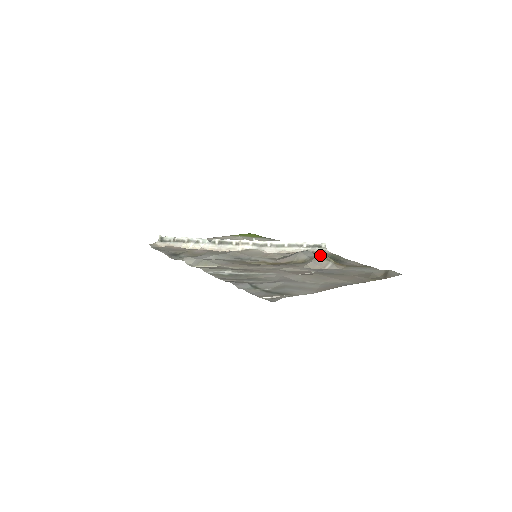
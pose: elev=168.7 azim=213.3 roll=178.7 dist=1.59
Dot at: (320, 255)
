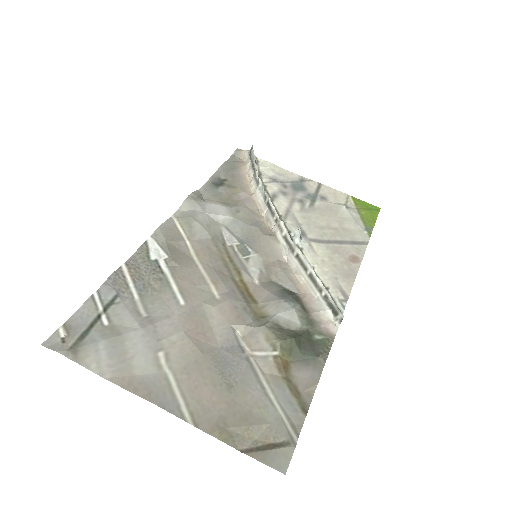
Dot at: (310, 325)
